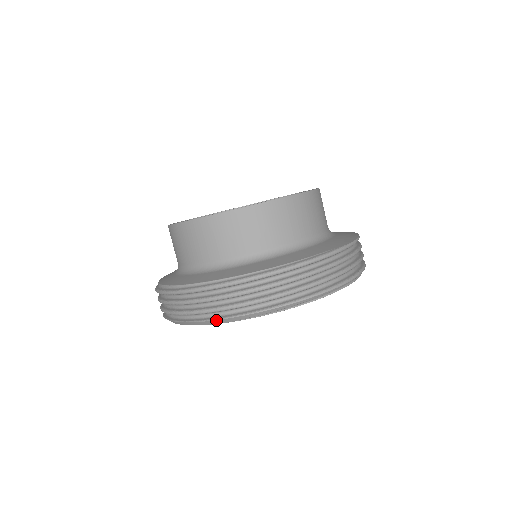
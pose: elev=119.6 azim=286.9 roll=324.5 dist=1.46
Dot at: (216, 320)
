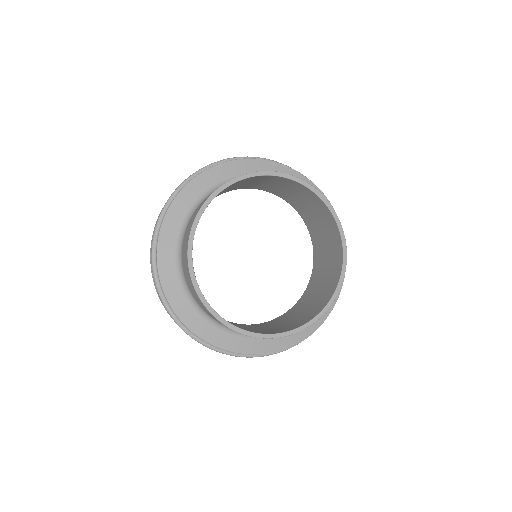
Dot at: occluded
